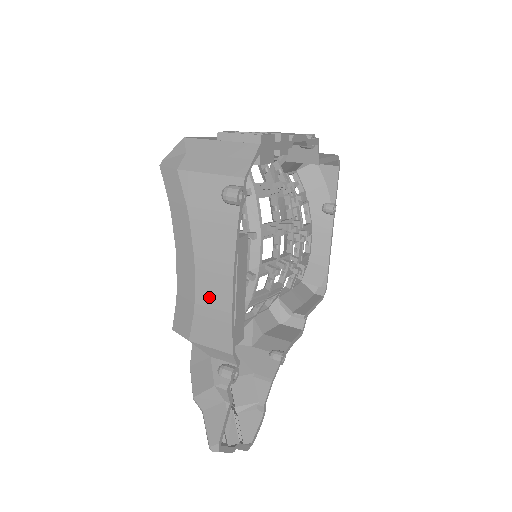
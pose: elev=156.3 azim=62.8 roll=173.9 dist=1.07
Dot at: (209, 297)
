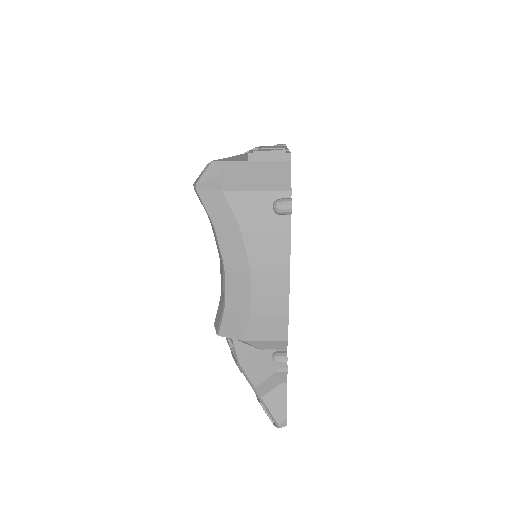
Dot at: (266, 297)
